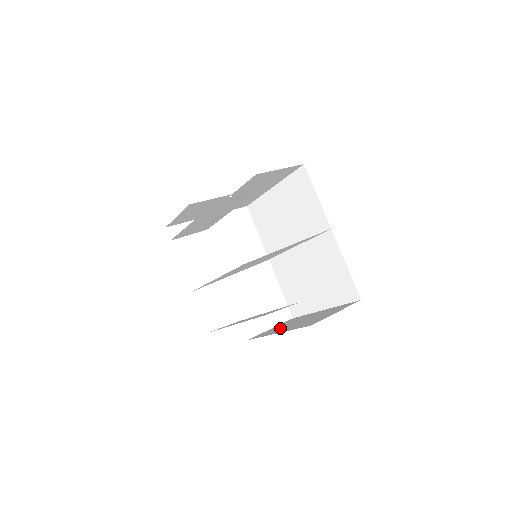
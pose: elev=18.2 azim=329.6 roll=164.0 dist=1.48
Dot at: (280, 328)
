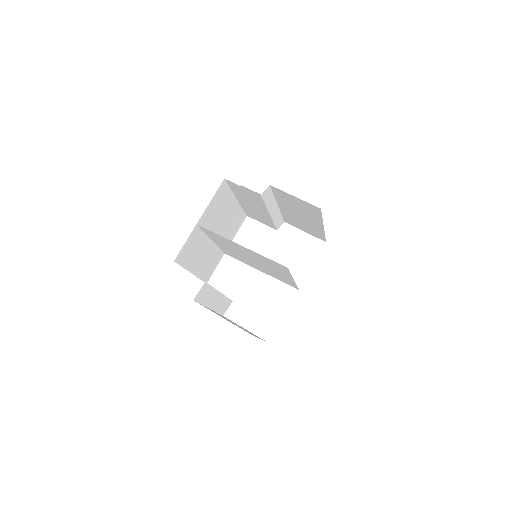
Dot at: occluded
